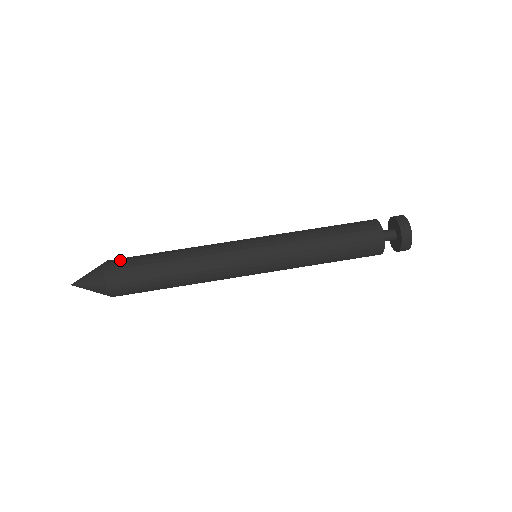
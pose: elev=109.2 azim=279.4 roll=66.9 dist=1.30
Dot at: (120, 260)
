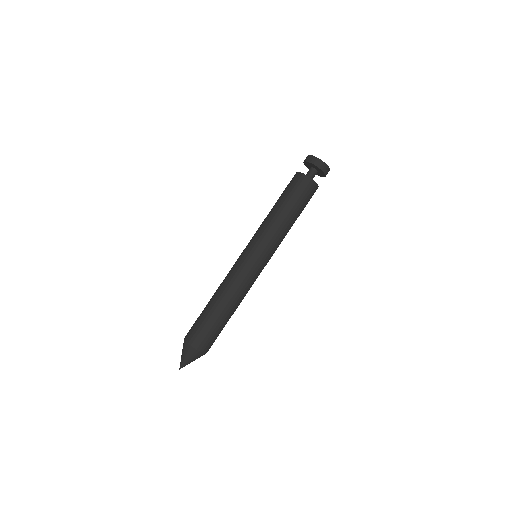
Dot at: (201, 340)
